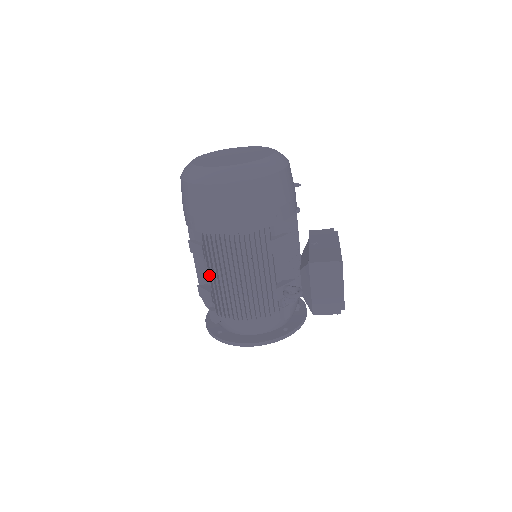
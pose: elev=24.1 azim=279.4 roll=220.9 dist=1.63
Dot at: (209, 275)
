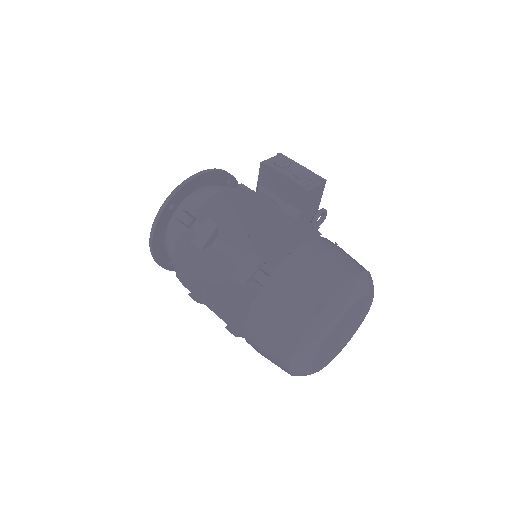
Dot at: occluded
